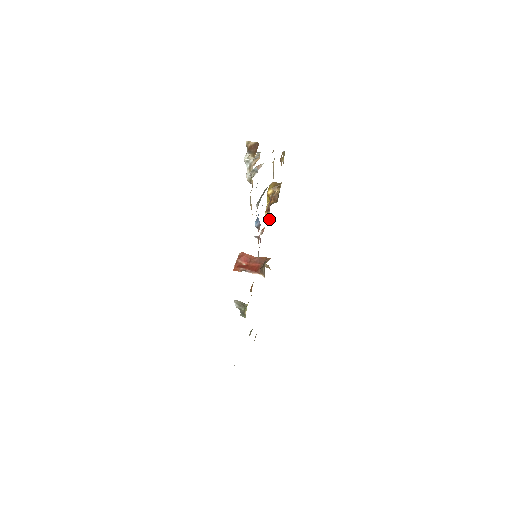
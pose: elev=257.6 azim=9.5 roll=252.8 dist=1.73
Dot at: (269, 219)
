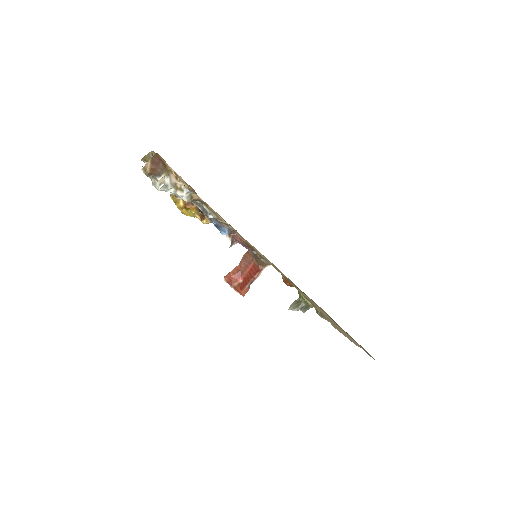
Dot at: occluded
